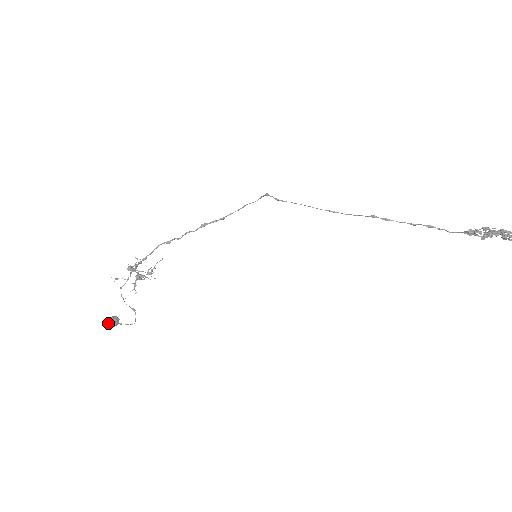
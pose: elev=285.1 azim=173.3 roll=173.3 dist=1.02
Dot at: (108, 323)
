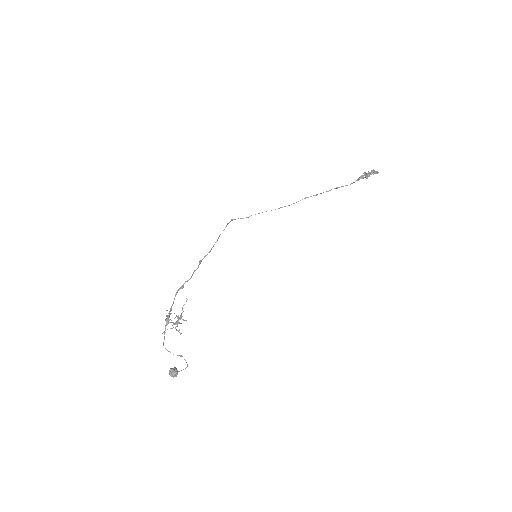
Dot at: (173, 374)
